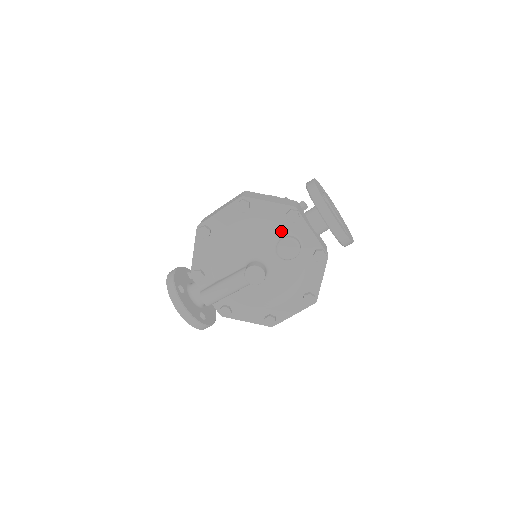
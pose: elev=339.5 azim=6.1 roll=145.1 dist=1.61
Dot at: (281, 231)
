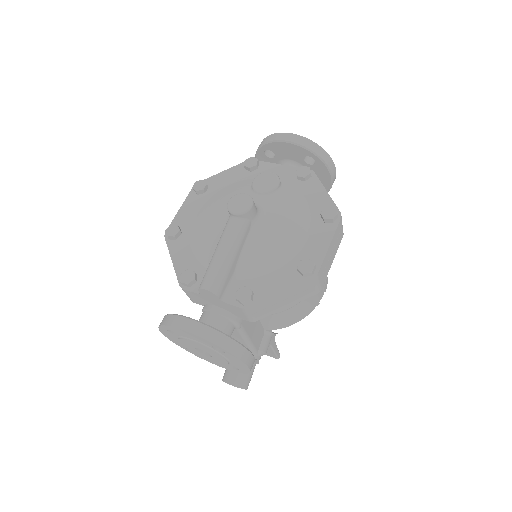
Dot at: (250, 181)
